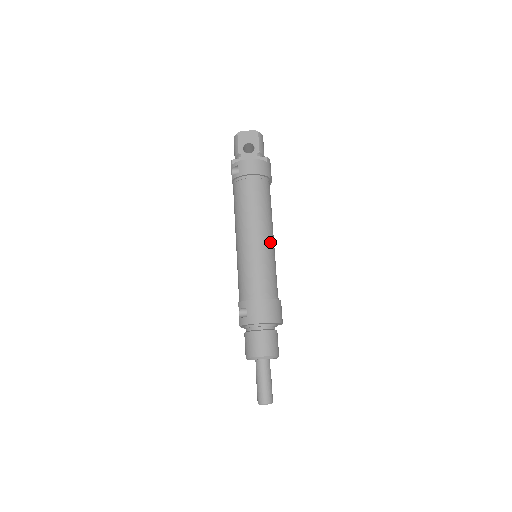
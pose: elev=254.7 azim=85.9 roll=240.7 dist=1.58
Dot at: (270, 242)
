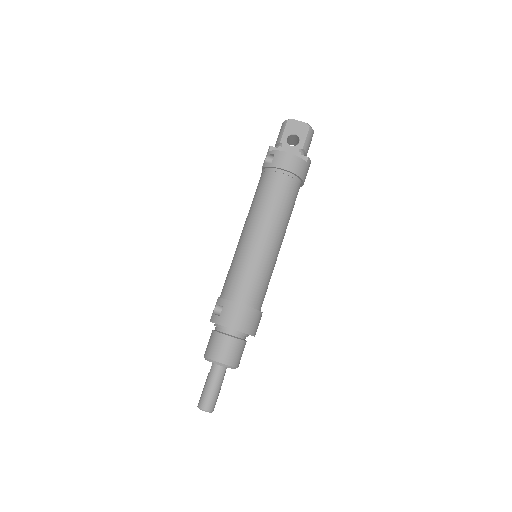
Dot at: (275, 248)
